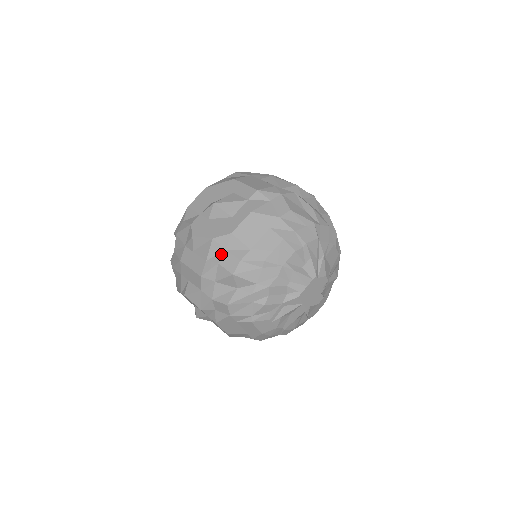
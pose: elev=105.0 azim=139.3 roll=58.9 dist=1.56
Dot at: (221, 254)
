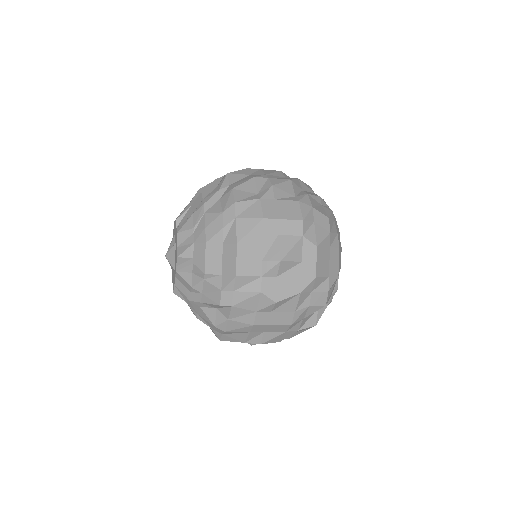
Dot at: (309, 298)
